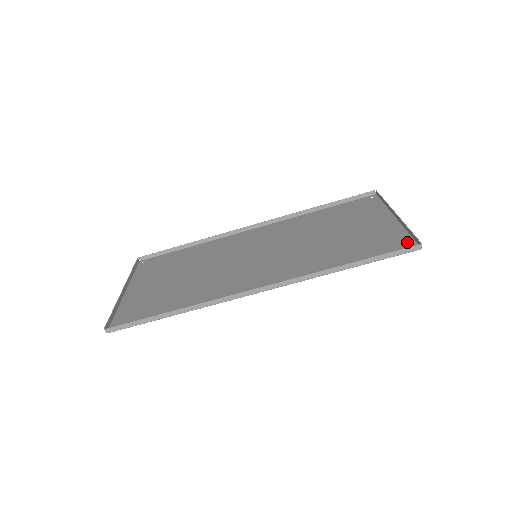
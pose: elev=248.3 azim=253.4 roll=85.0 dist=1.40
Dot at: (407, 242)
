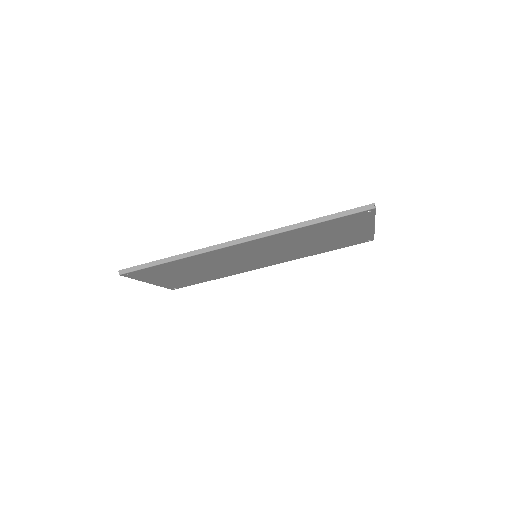
Dot at: (368, 214)
